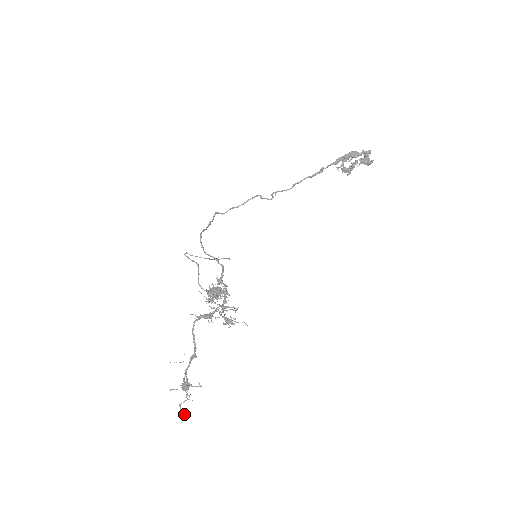
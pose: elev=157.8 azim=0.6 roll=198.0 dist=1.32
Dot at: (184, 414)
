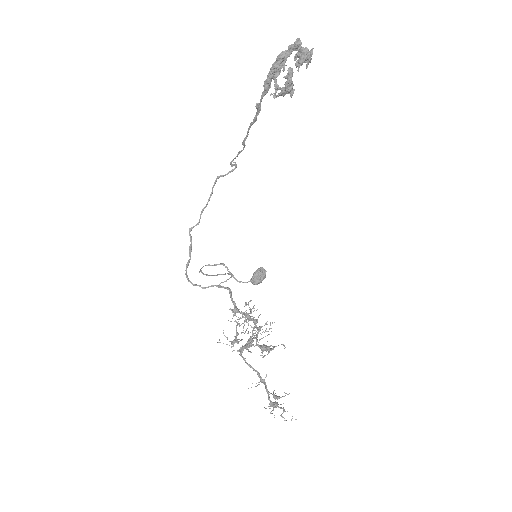
Dot at: occluded
